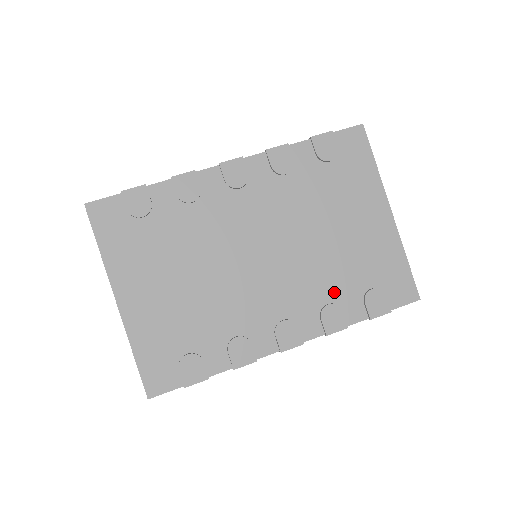
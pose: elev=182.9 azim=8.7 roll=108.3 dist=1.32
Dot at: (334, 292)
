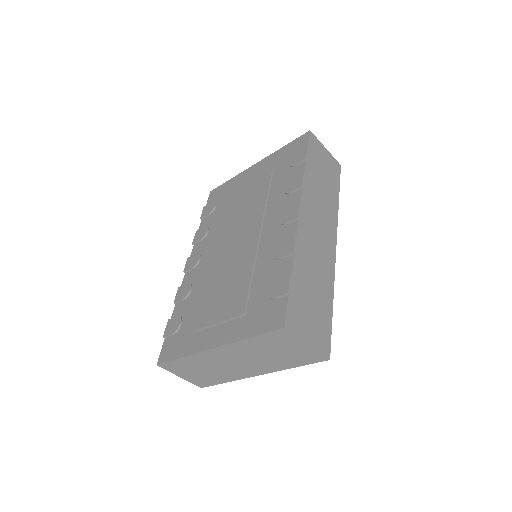
Dot at: (280, 188)
